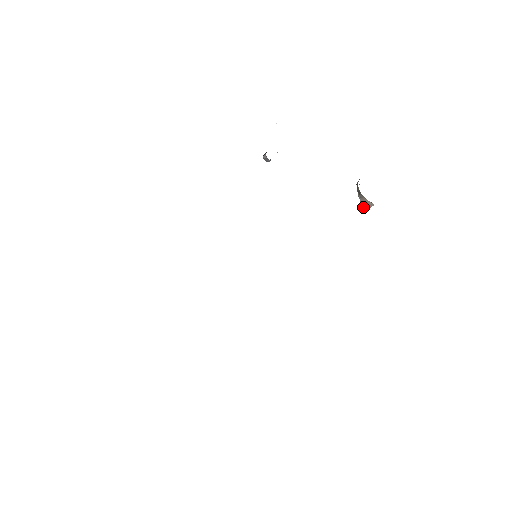
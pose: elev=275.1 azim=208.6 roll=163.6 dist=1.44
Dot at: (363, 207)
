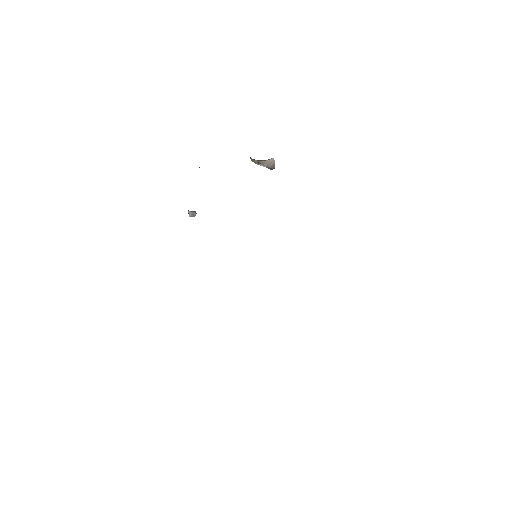
Dot at: (271, 168)
